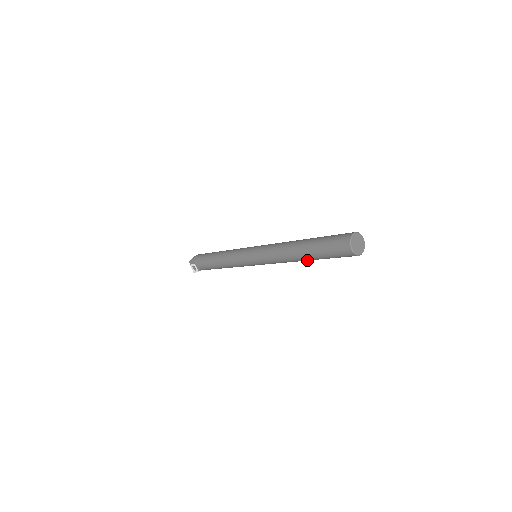
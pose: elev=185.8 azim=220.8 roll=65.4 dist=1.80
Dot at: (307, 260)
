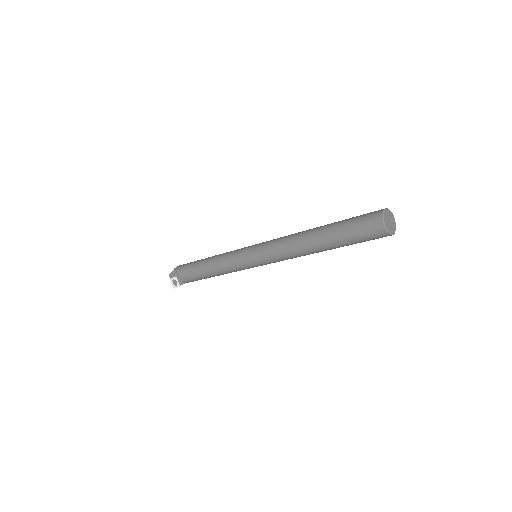
Dot at: (324, 250)
